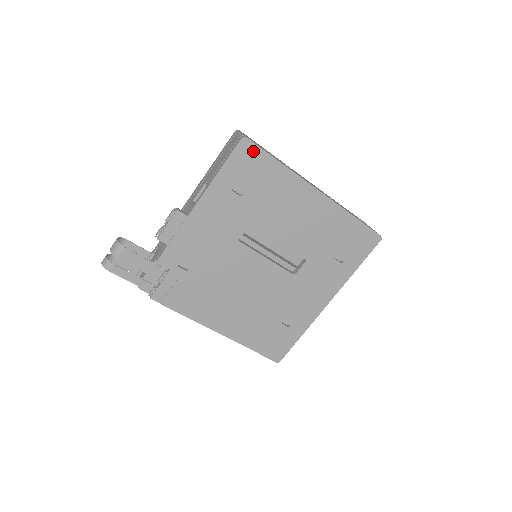
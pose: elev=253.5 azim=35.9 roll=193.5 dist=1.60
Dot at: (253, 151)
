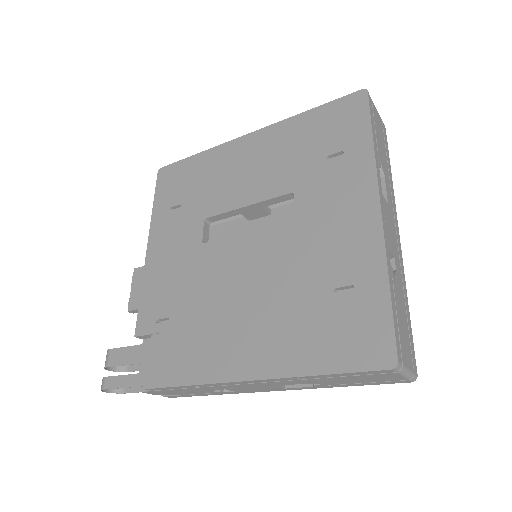
Dot at: (171, 170)
